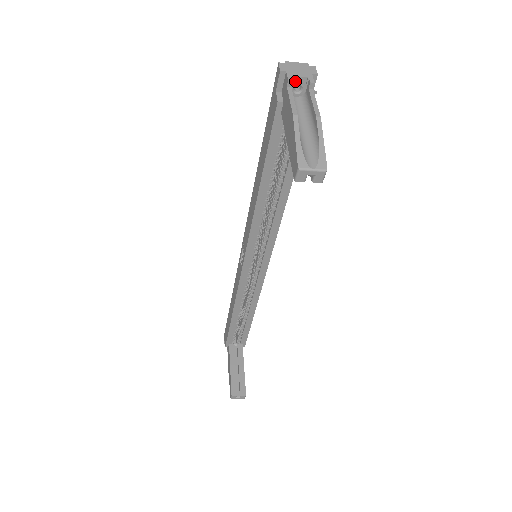
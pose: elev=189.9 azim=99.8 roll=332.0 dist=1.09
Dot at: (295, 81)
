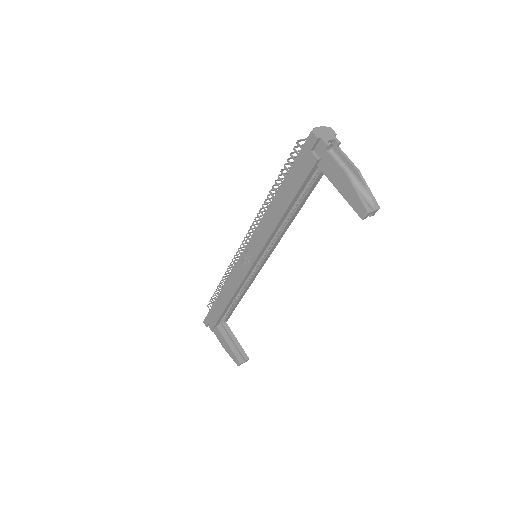
Dot at: (327, 143)
